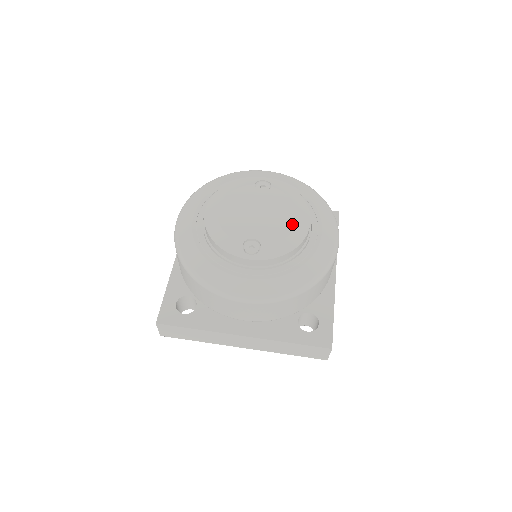
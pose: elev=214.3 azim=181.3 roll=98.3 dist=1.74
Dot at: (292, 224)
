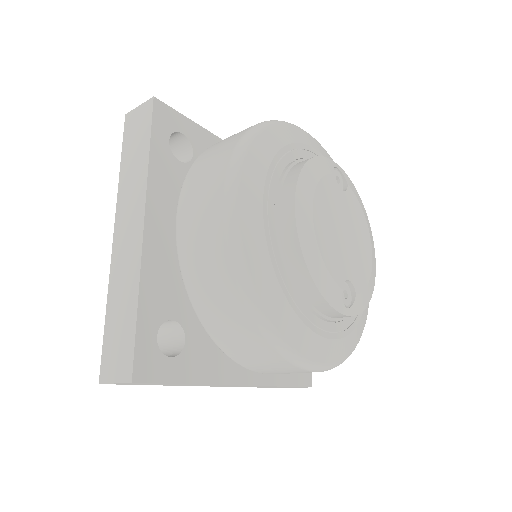
Dot at: (370, 257)
